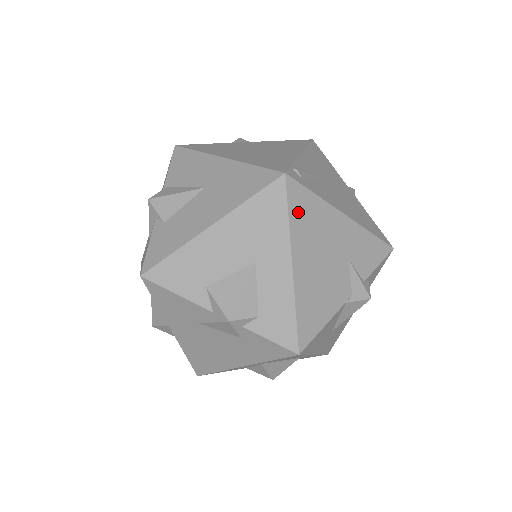
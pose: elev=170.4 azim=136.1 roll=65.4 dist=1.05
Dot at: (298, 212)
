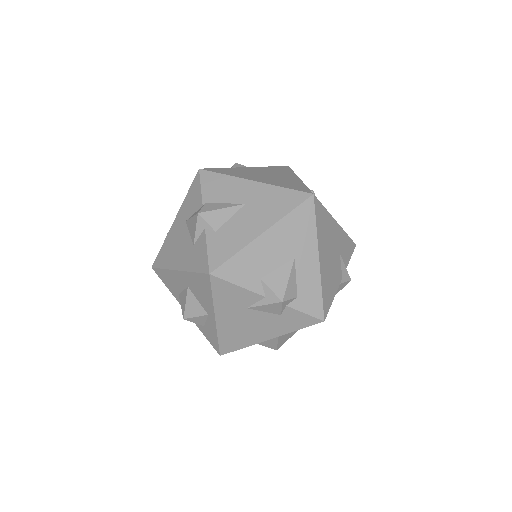
Dot at: (320, 221)
